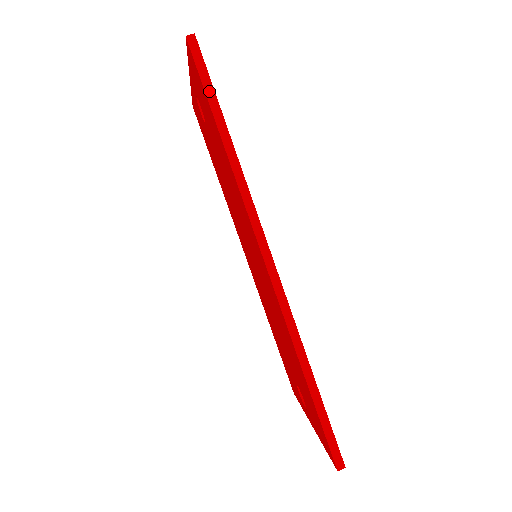
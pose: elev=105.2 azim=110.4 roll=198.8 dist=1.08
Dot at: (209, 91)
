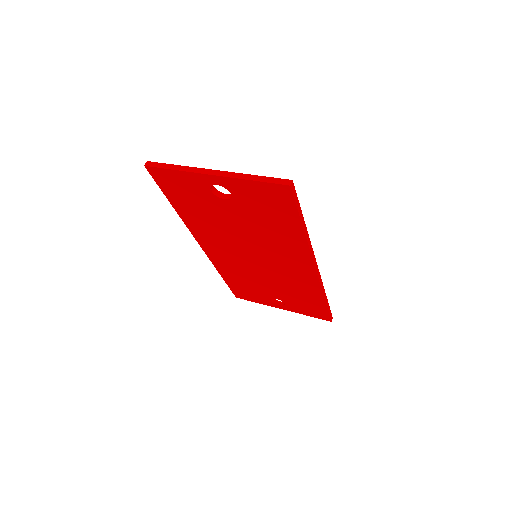
Dot at: (299, 209)
